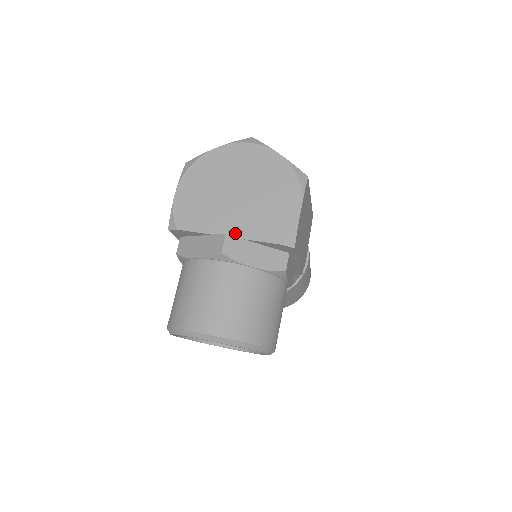
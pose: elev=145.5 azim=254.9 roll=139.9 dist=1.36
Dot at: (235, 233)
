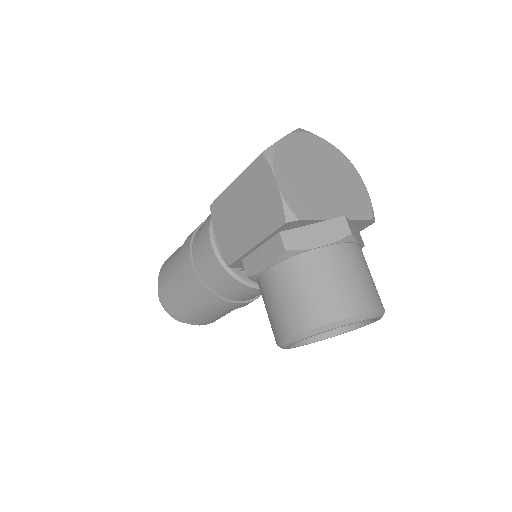
Dot at: (341, 215)
